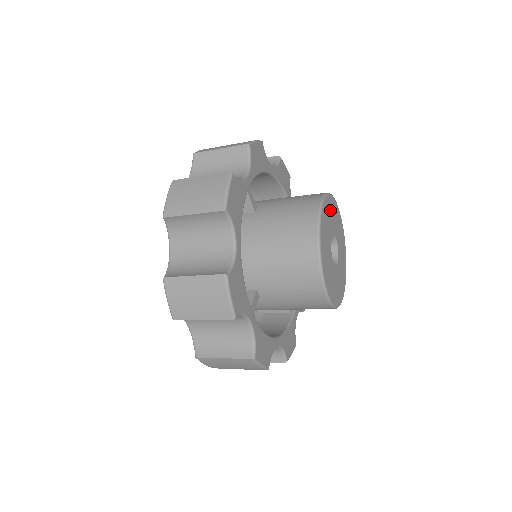
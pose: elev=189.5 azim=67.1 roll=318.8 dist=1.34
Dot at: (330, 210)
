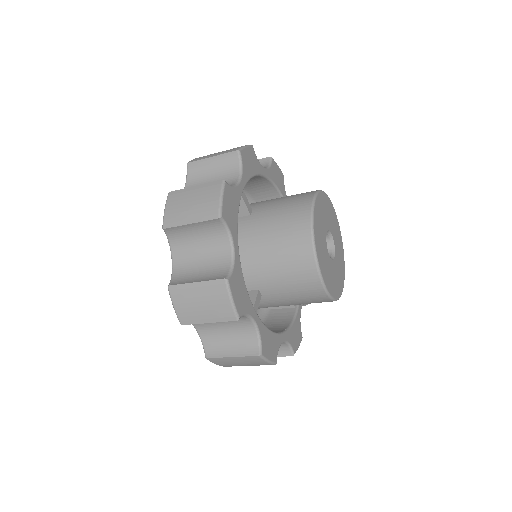
Dot at: (323, 207)
